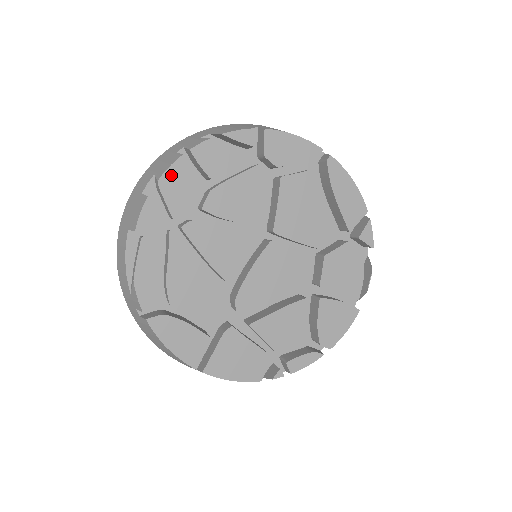
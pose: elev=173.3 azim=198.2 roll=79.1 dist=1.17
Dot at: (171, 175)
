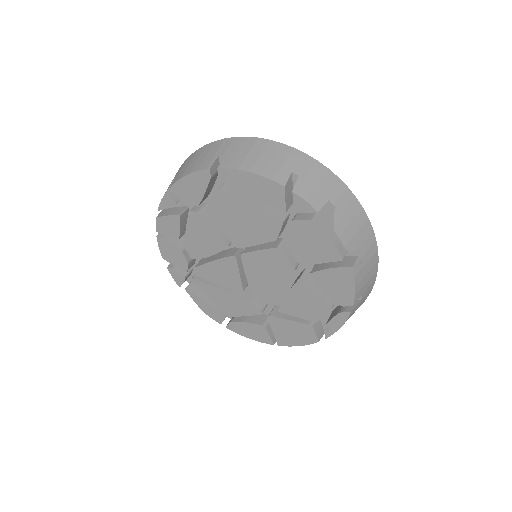
Dot at: (163, 251)
